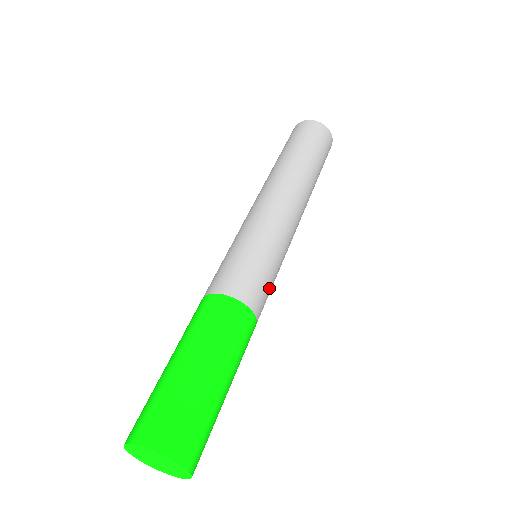
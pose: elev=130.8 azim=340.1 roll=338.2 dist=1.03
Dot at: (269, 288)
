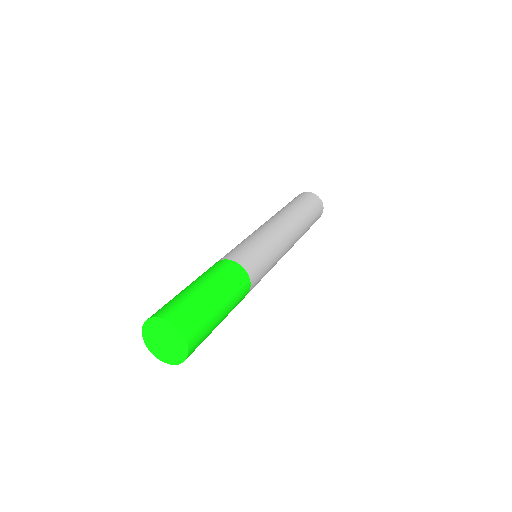
Dot at: occluded
